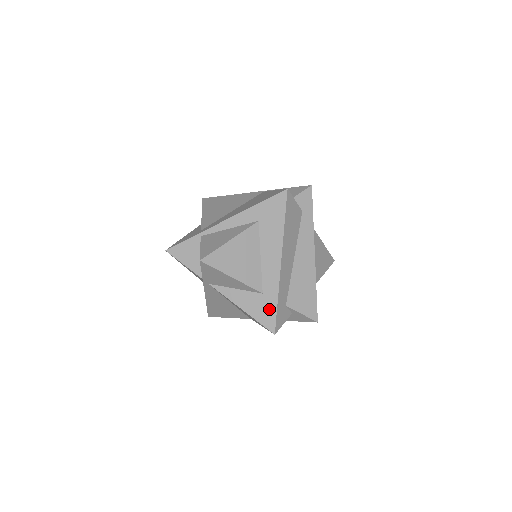
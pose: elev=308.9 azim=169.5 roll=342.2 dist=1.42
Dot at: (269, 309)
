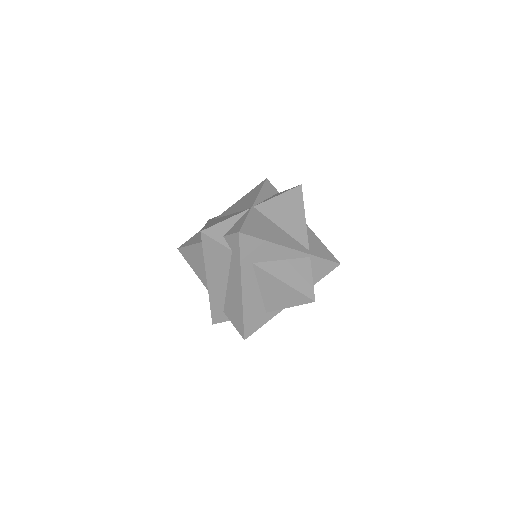
Dot at: occluded
